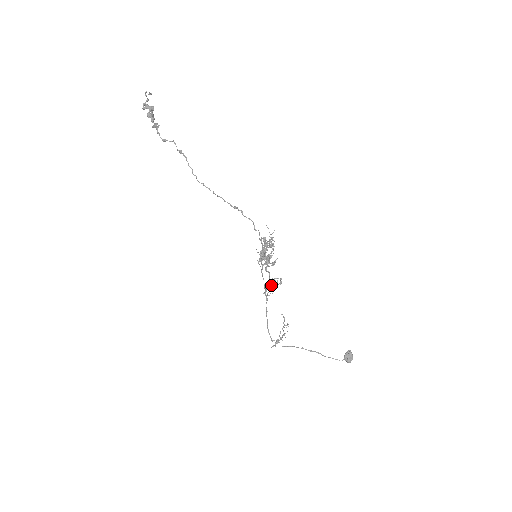
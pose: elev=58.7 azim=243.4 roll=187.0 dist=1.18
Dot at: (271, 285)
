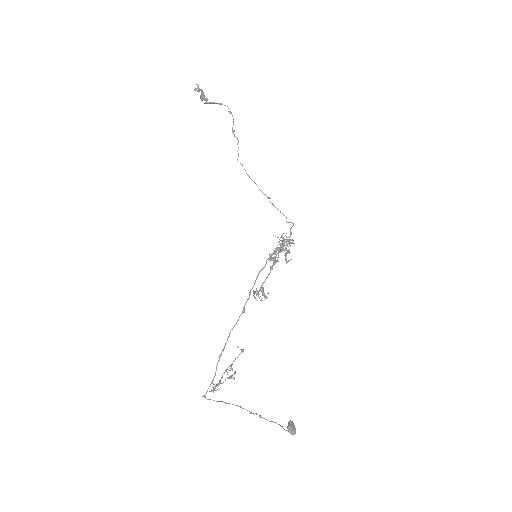
Dot at: (262, 291)
